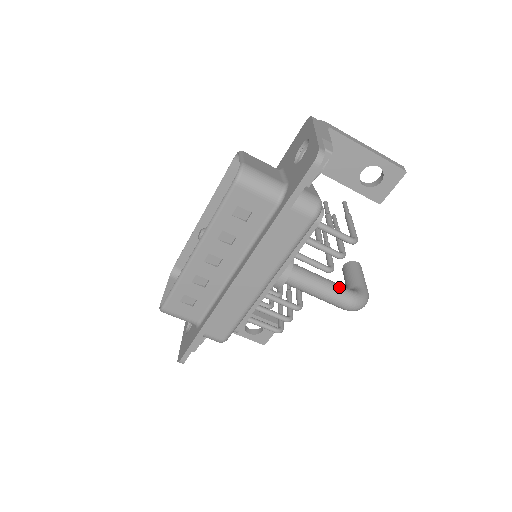
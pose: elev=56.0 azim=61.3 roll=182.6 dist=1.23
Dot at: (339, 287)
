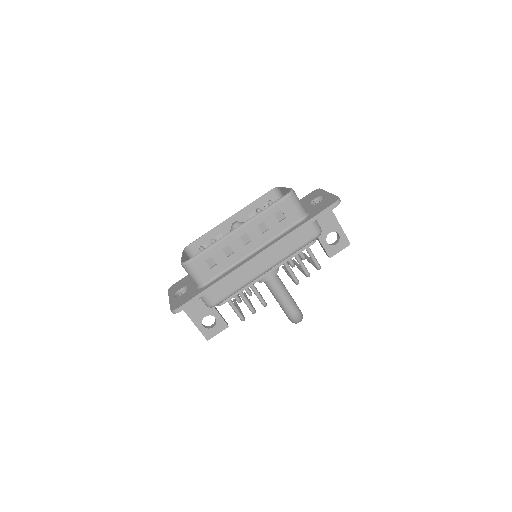
Dot at: occluded
